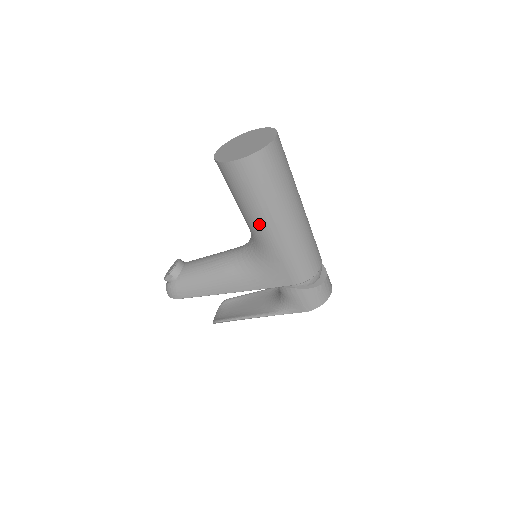
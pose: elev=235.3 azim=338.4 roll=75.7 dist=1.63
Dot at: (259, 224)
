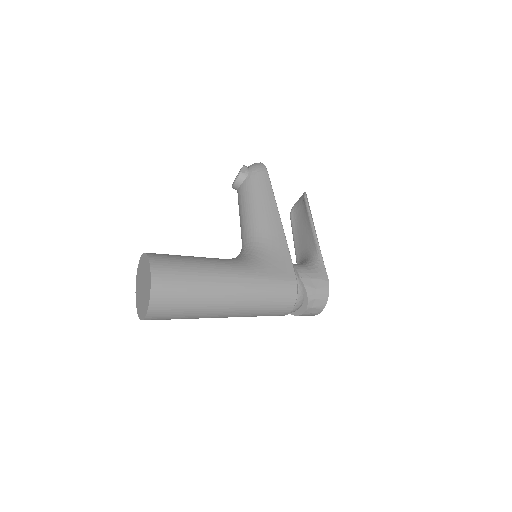
Dot at: occluded
